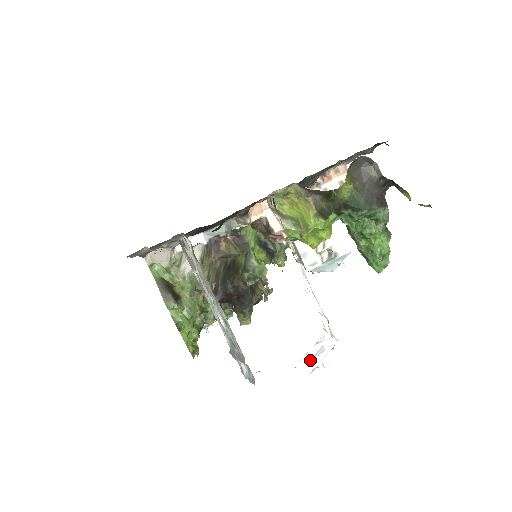
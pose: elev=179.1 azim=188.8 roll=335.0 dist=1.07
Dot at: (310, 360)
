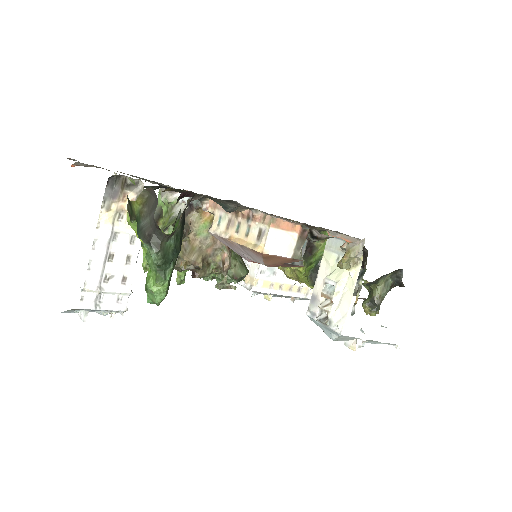
Dot at: (96, 311)
